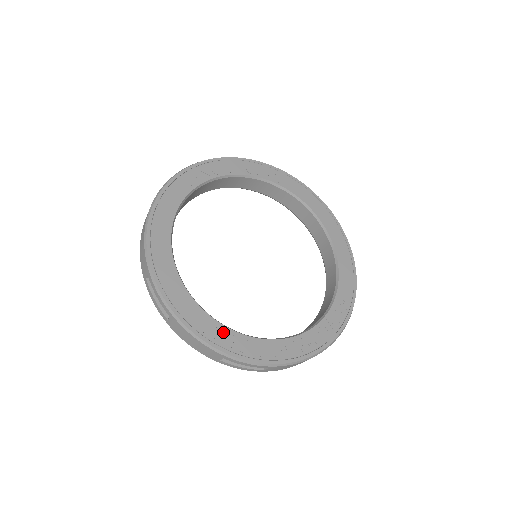
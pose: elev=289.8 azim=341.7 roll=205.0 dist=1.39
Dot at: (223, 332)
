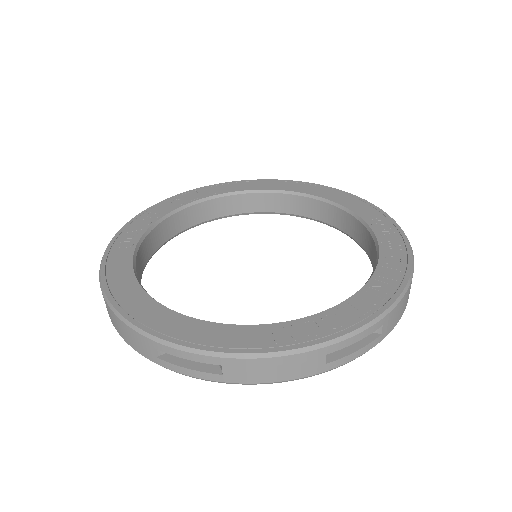
Dot at: (296, 327)
